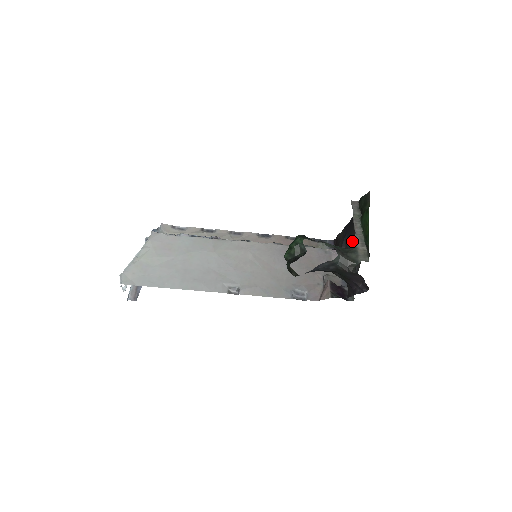
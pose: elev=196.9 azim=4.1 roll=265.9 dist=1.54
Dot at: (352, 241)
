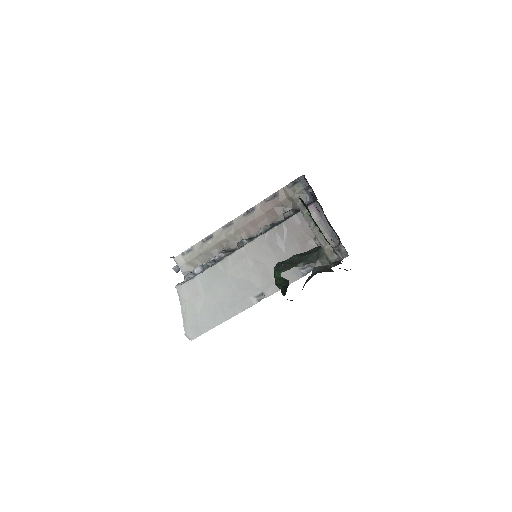
Dot at: occluded
